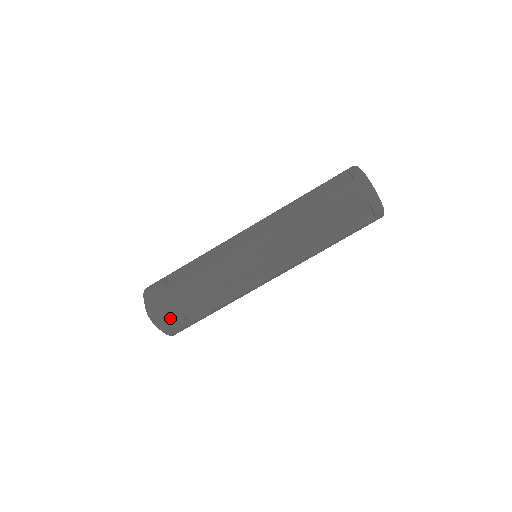
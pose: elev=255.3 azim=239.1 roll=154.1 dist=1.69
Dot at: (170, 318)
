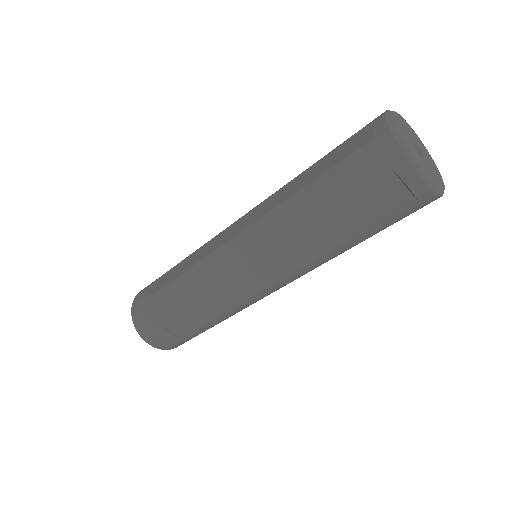
Dot at: (152, 330)
